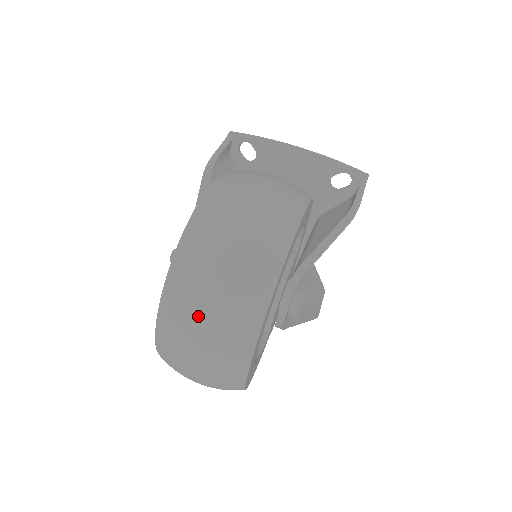
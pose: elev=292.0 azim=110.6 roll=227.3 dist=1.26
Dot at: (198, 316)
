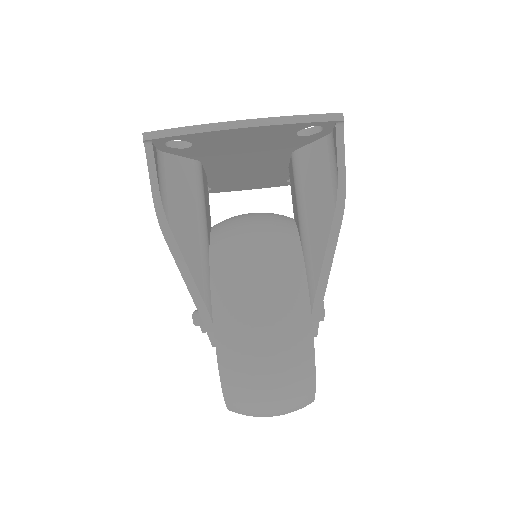
Dot at: occluded
